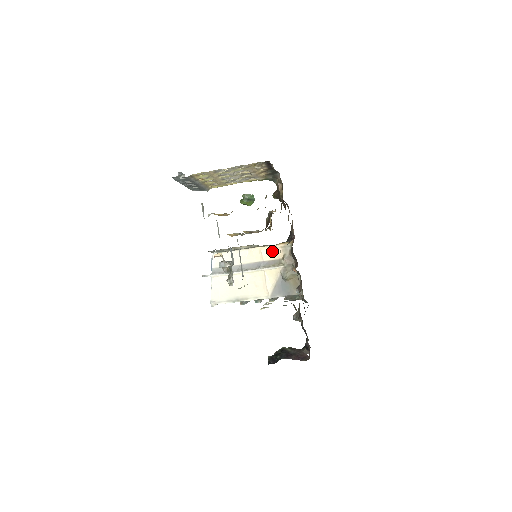
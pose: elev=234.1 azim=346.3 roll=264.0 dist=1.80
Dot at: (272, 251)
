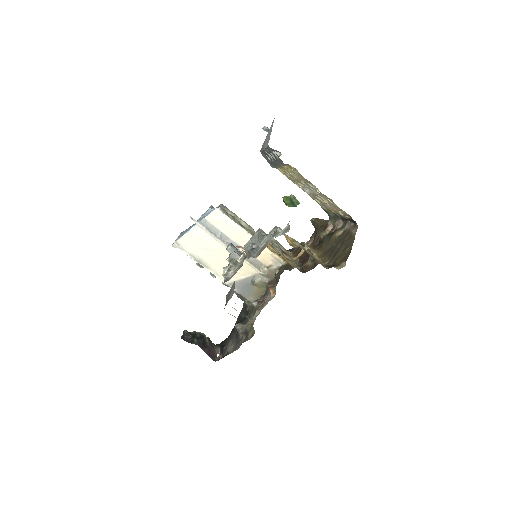
Dot at: (265, 253)
